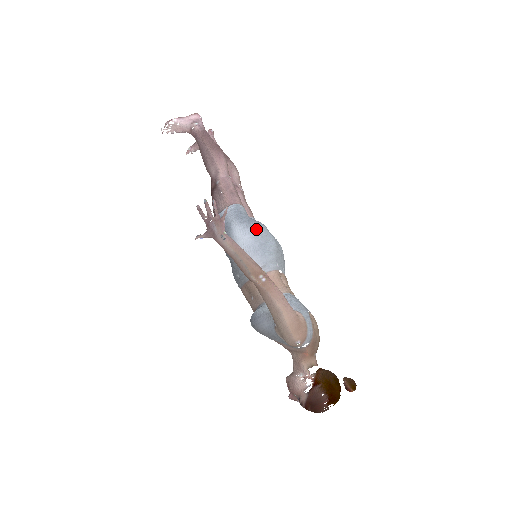
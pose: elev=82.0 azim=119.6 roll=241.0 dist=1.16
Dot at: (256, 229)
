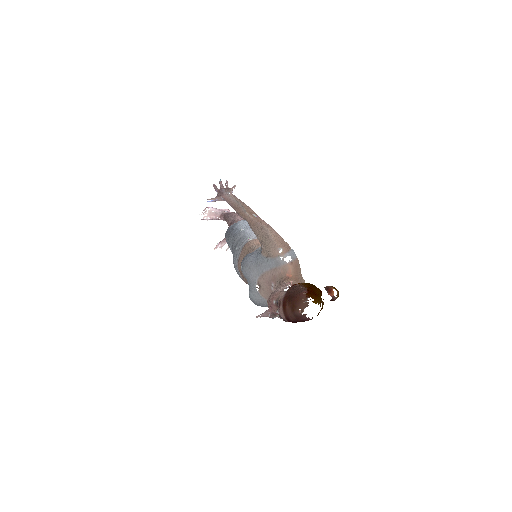
Dot at: occluded
